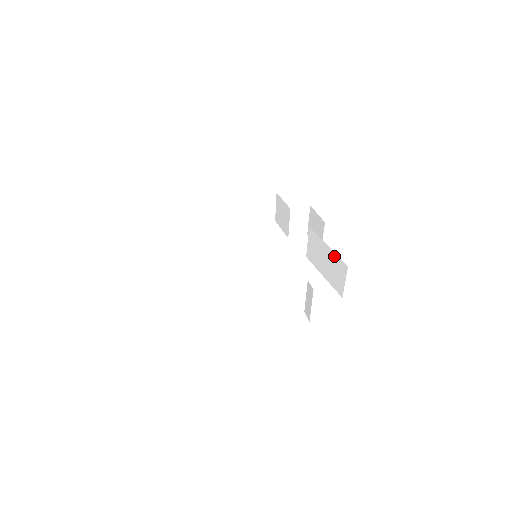
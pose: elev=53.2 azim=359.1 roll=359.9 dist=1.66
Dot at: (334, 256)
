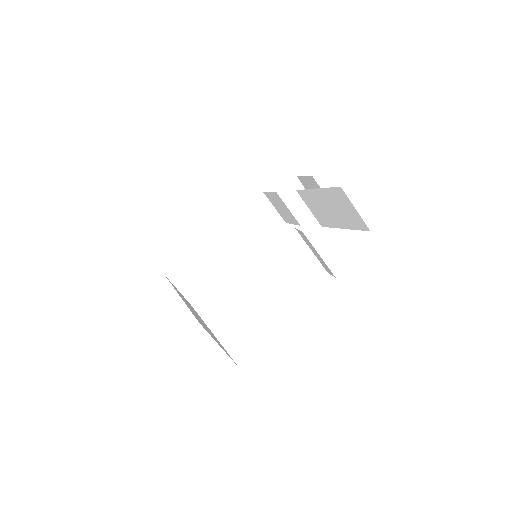
Dot at: (327, 192)
